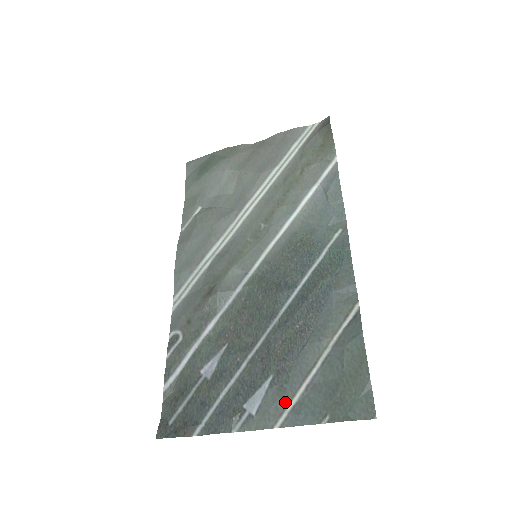
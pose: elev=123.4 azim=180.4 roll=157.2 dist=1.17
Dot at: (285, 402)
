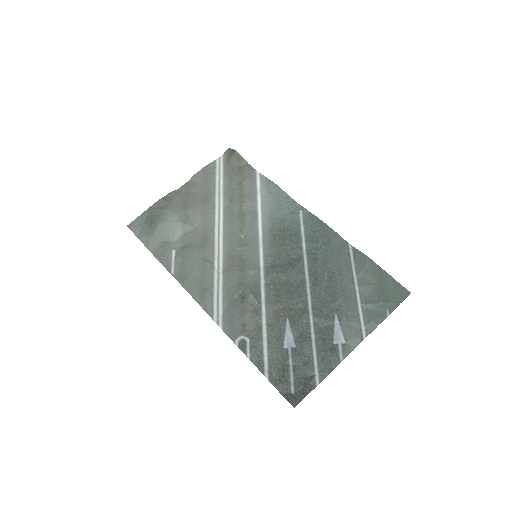
Dot at: (357, 322)
